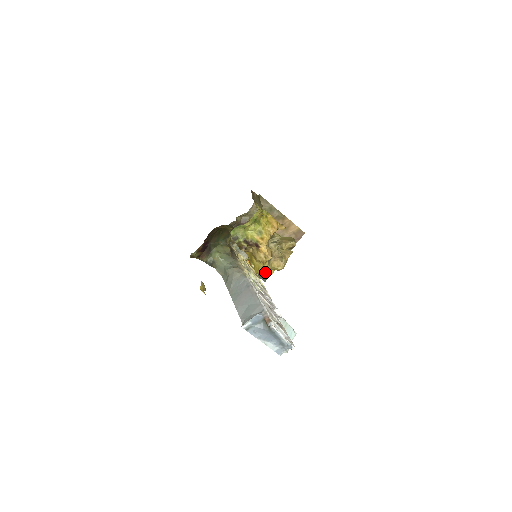
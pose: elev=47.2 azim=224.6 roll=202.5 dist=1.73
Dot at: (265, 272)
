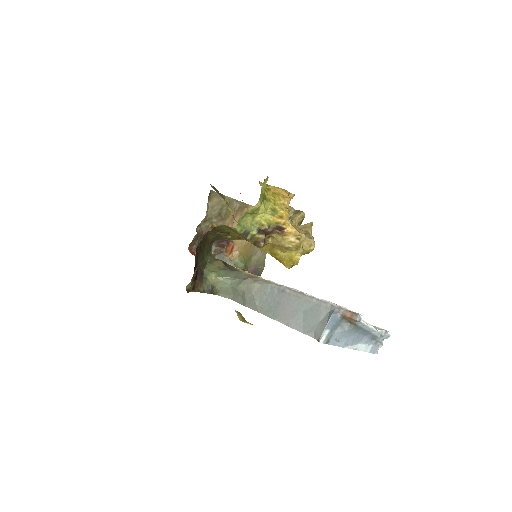
Dot at: occluded
